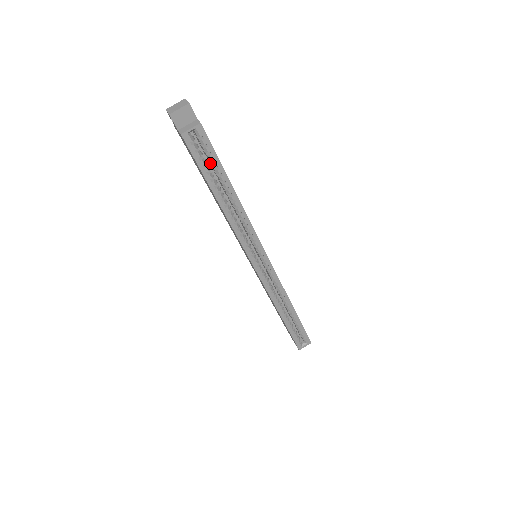
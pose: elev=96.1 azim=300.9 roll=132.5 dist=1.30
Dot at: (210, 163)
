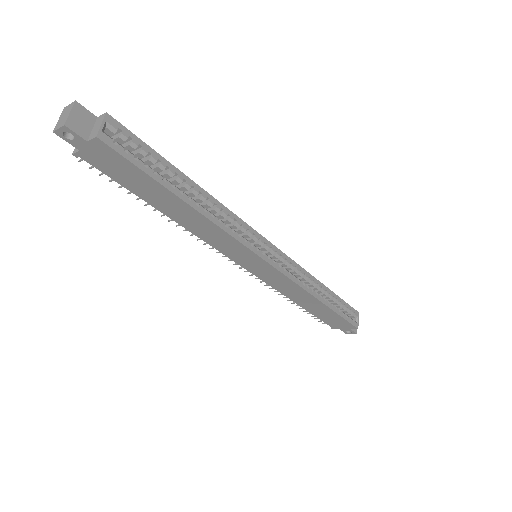
Dot at: occluded
